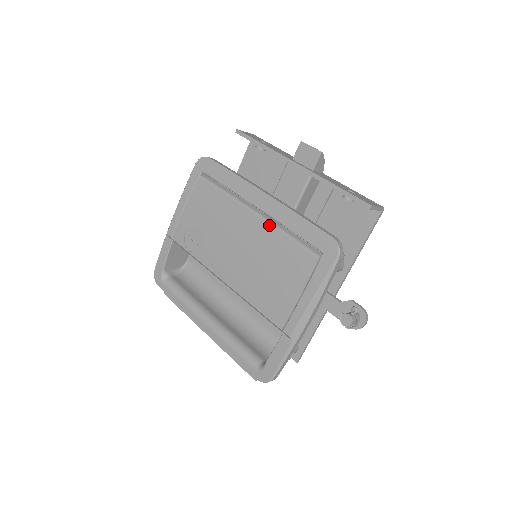
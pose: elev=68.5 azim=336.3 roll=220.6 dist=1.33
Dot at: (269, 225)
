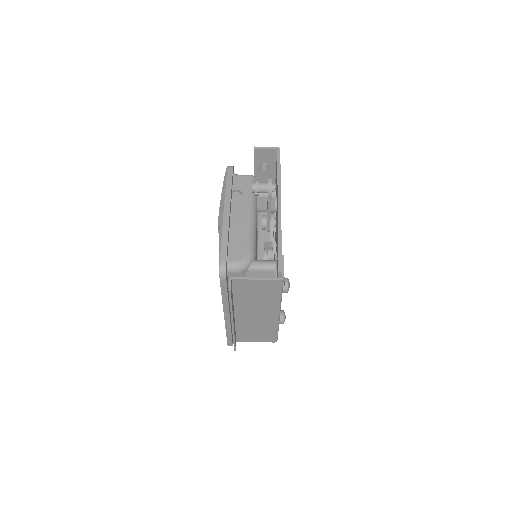
Dot at: occluded
